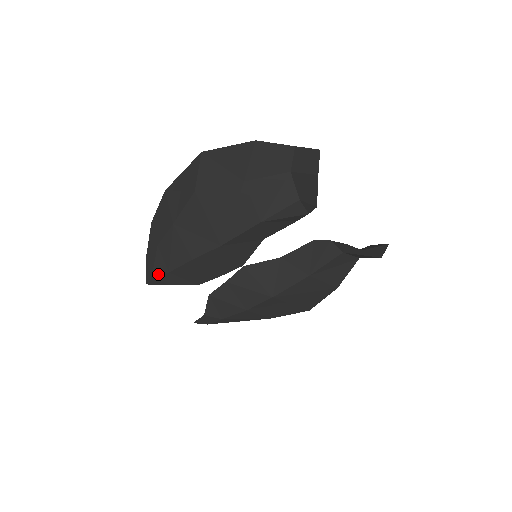
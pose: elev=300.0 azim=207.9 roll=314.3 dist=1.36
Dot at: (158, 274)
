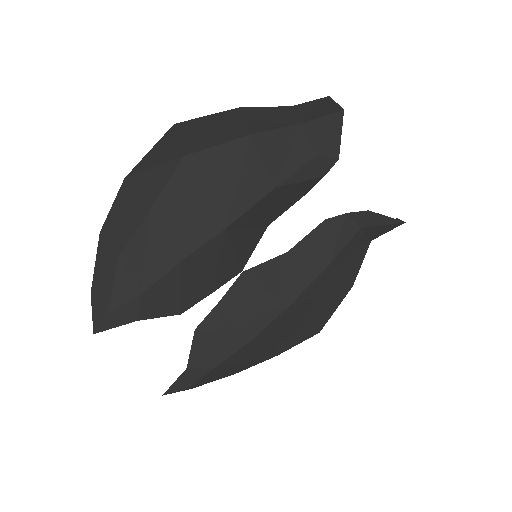
Dot at: (120, 304)
